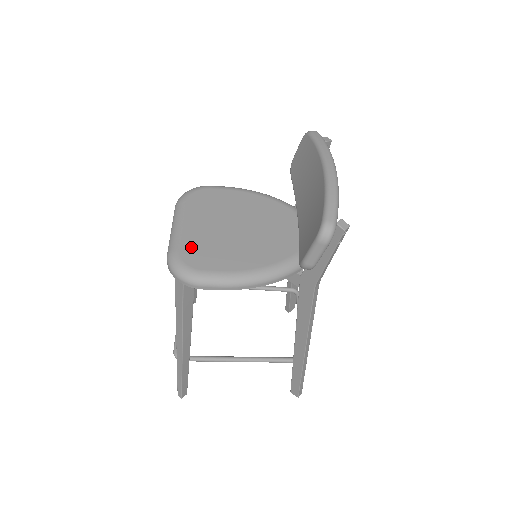
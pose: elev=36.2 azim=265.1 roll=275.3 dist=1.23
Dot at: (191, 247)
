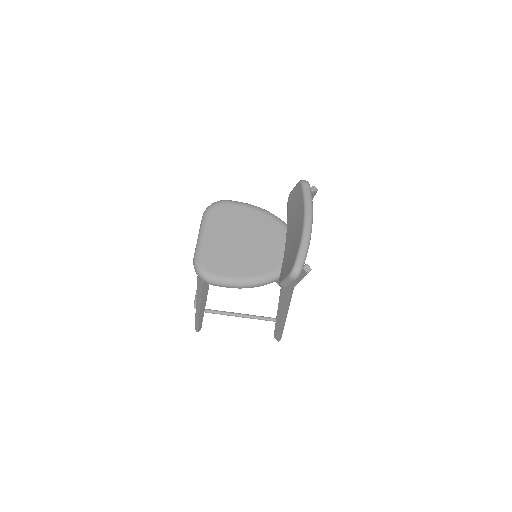
Dot at: (210, 255)
